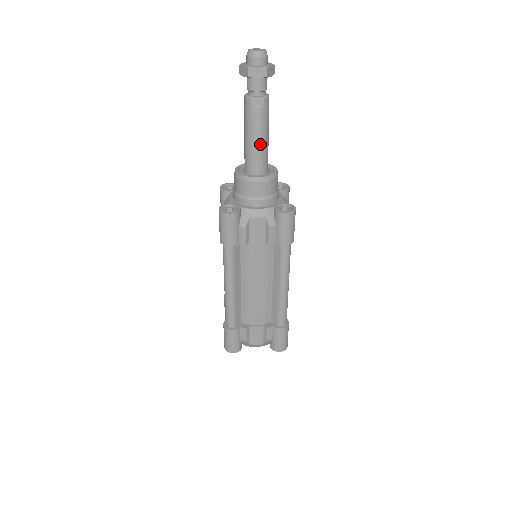
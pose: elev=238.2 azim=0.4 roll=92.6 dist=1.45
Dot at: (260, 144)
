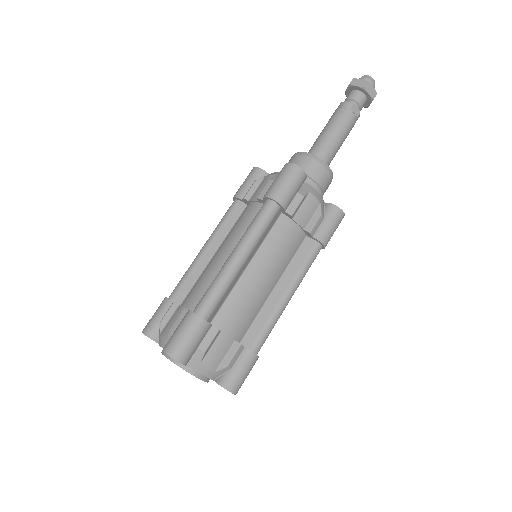
Dot at: (338, 144)
